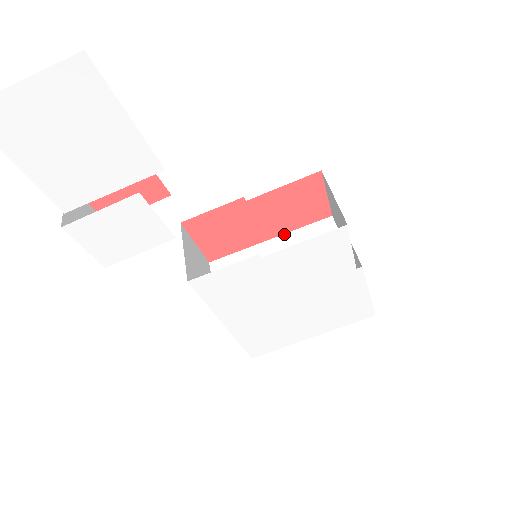
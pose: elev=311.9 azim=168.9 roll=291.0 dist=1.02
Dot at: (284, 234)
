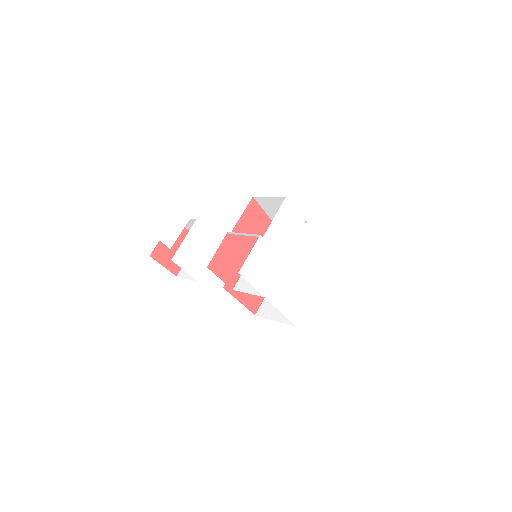
Dot at: occluded
